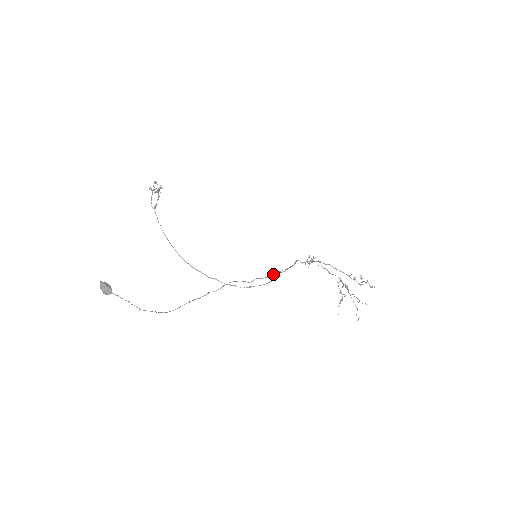
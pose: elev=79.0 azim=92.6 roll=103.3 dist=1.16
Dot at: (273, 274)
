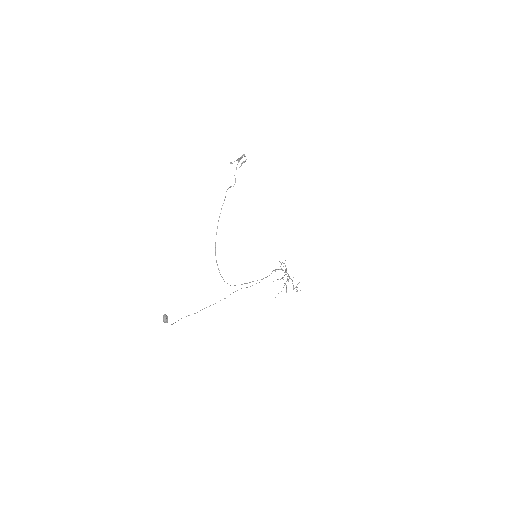
Dot at: occluded
